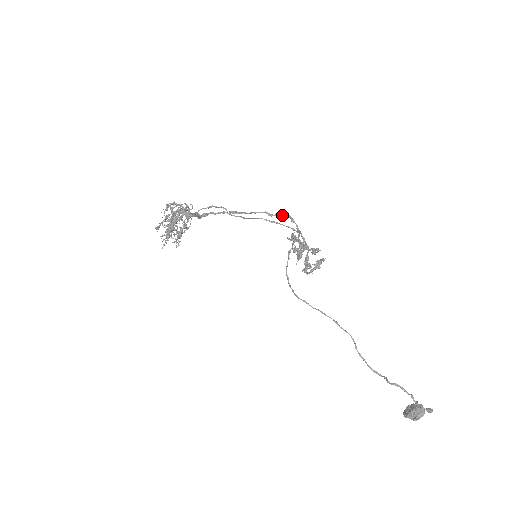
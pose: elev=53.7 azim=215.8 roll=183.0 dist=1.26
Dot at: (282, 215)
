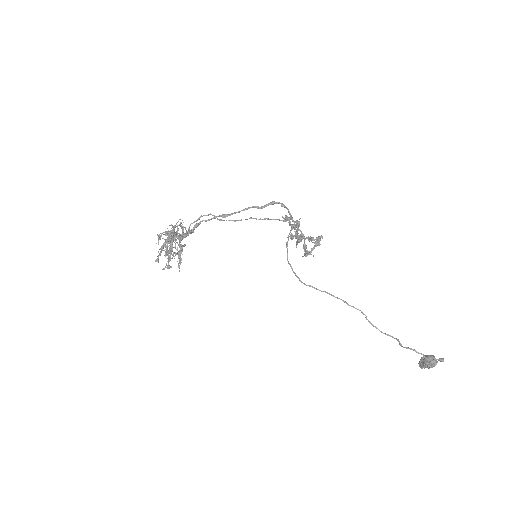
Dot at: (271, 204)
